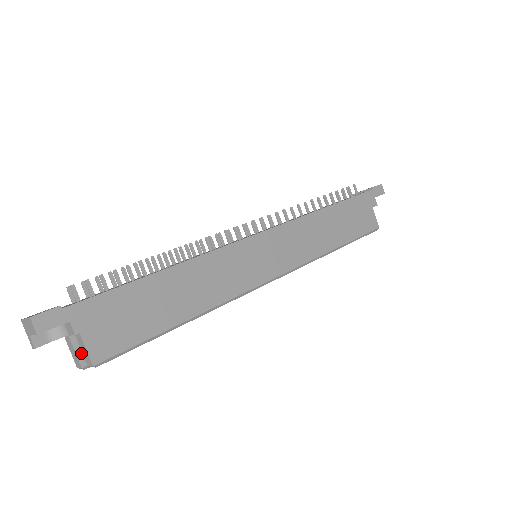
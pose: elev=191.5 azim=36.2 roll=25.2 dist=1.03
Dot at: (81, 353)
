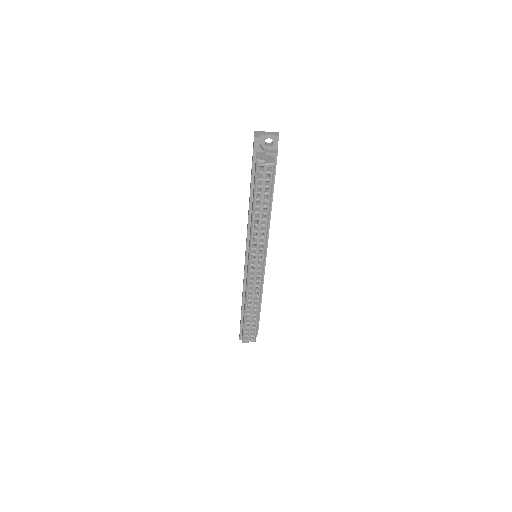
Dot at: occluded
